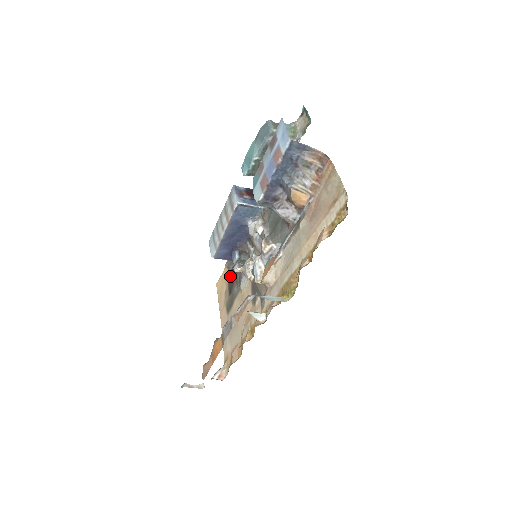
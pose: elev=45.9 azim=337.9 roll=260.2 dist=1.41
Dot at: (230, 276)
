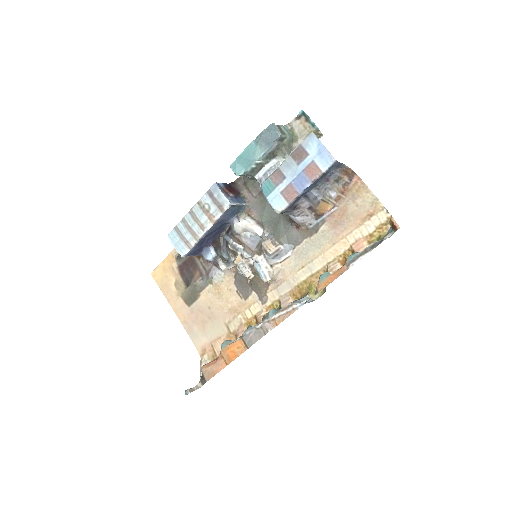
Dot at: (183, 267)
